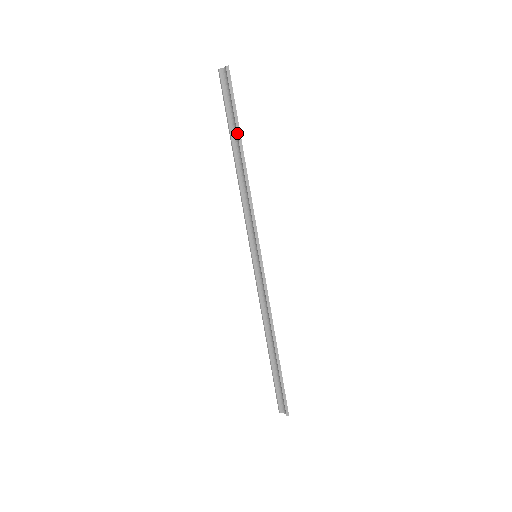
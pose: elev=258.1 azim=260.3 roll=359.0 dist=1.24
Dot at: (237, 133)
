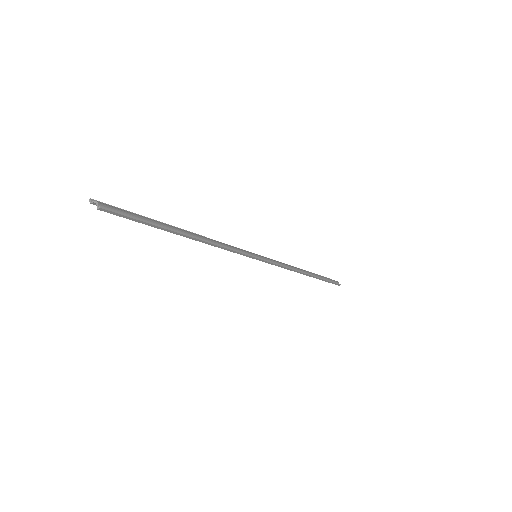
Dot at: occluded
